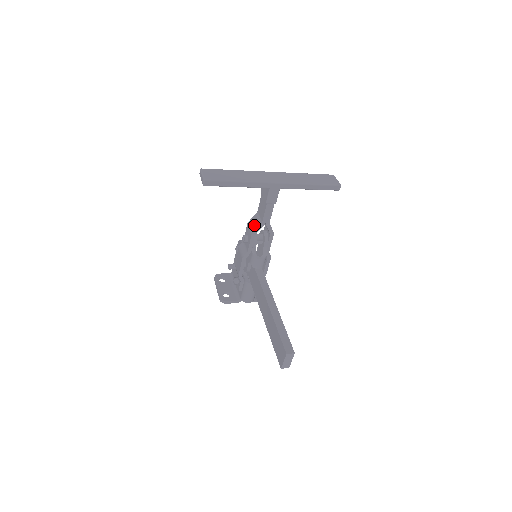
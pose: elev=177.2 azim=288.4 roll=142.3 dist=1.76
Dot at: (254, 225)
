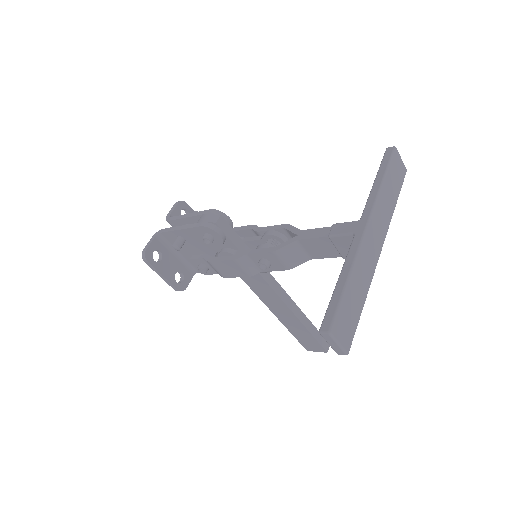
Dot at: (293, 260)
